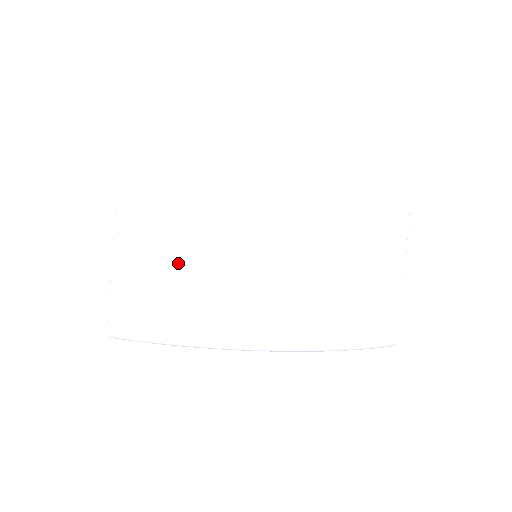
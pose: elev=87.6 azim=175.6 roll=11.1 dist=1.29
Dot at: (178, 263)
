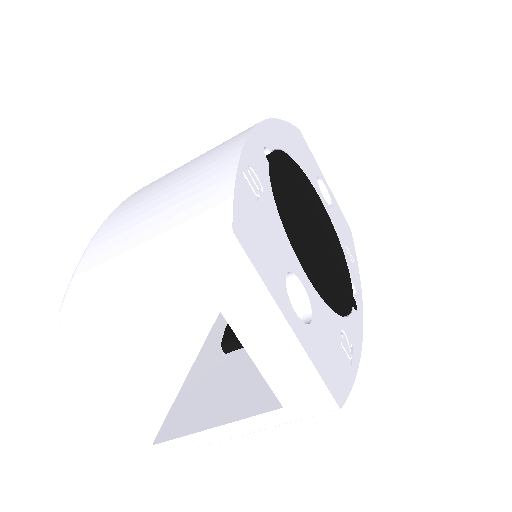
Dot at: occluded
